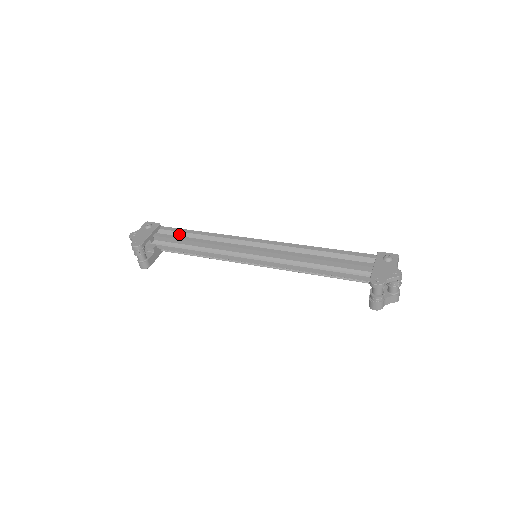
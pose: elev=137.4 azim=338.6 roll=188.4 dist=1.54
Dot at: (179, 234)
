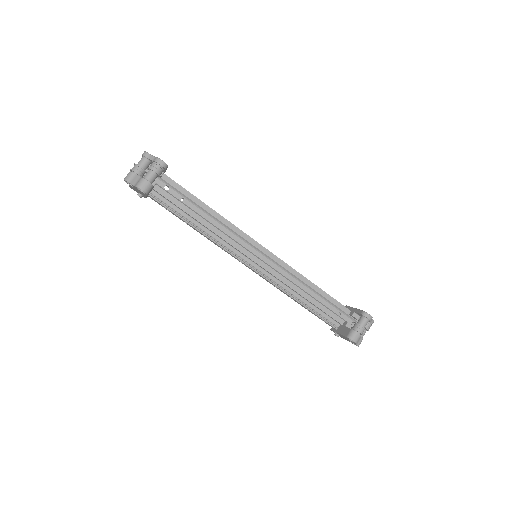
Dot at: occluded
